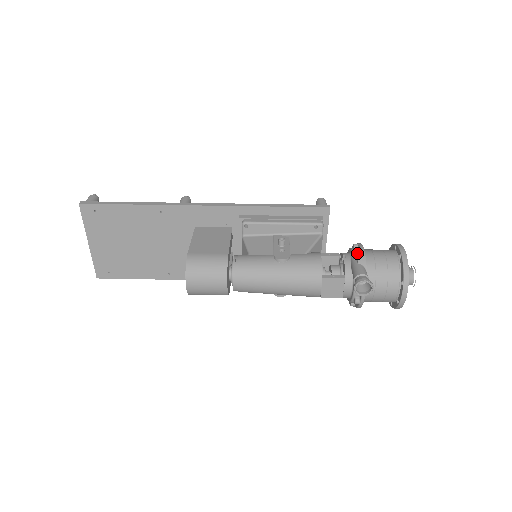
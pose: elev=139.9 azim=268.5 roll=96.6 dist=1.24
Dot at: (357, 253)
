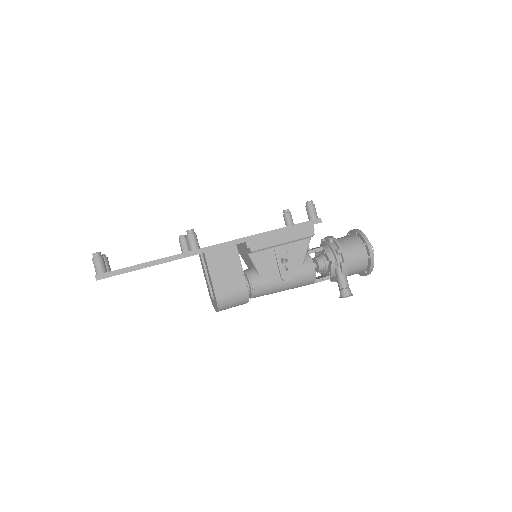
Dot at: (342, 266)
